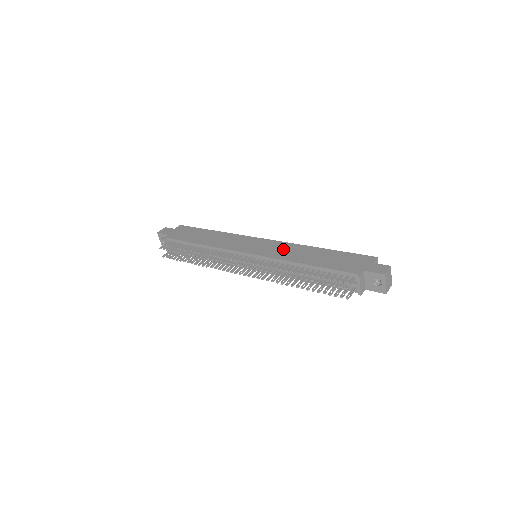
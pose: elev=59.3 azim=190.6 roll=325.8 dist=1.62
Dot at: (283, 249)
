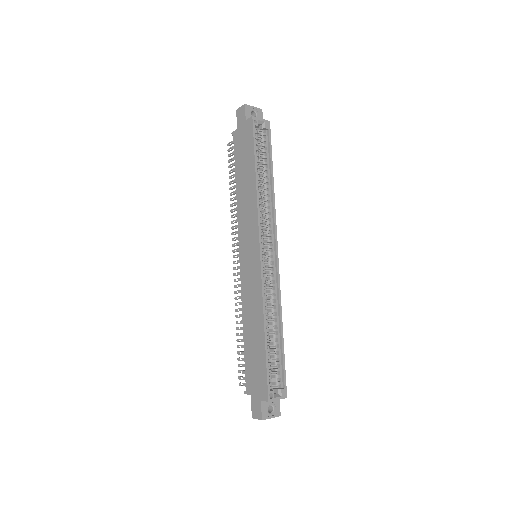
Dot at: (252, 291)
